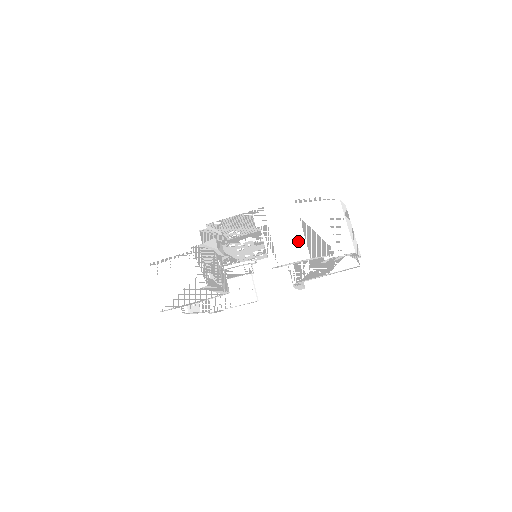
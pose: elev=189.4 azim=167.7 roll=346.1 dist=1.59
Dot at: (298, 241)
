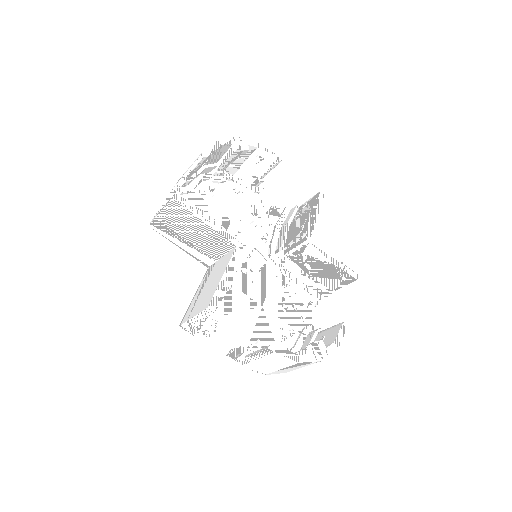
Dot at: occluded
